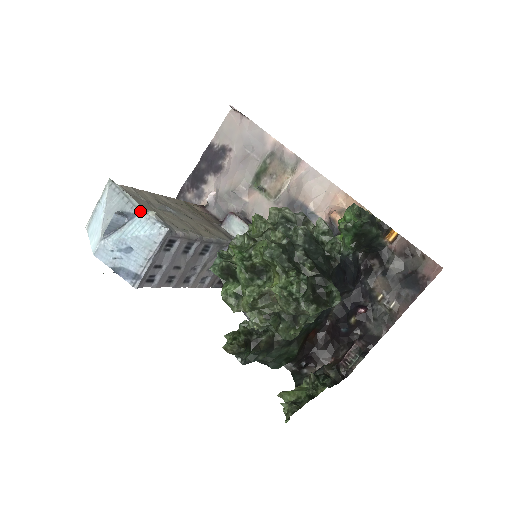
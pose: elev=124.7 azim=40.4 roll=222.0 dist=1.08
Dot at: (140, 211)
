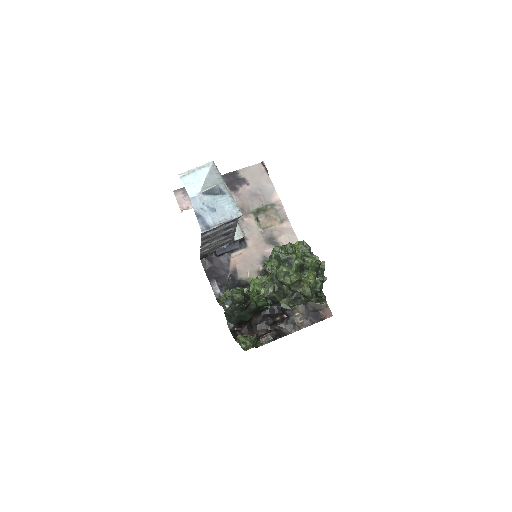
Dot at: (229, 194)
